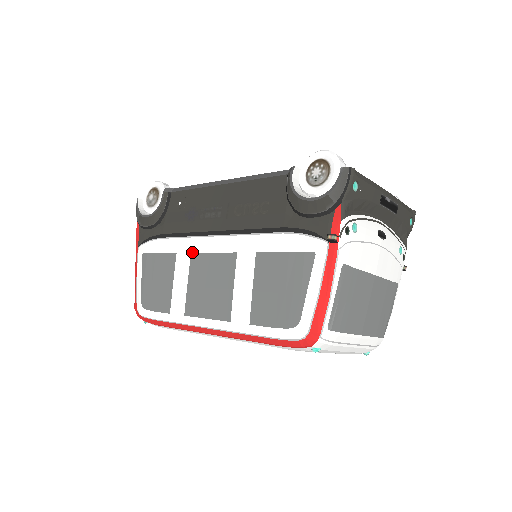
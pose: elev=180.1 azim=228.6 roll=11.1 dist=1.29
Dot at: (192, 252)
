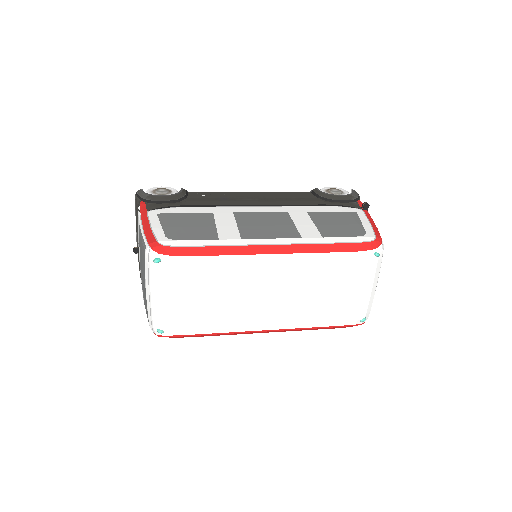
Dot at: (235, 212)
